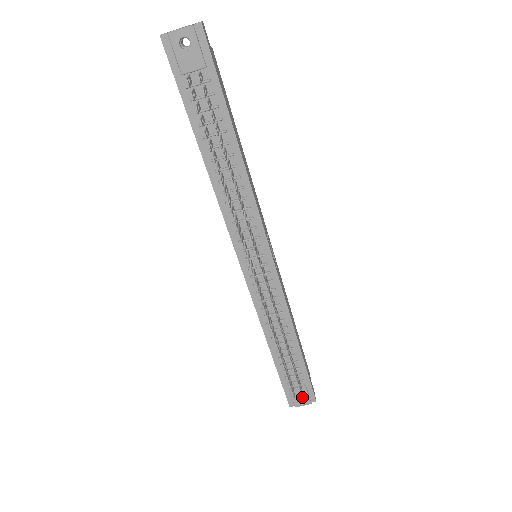
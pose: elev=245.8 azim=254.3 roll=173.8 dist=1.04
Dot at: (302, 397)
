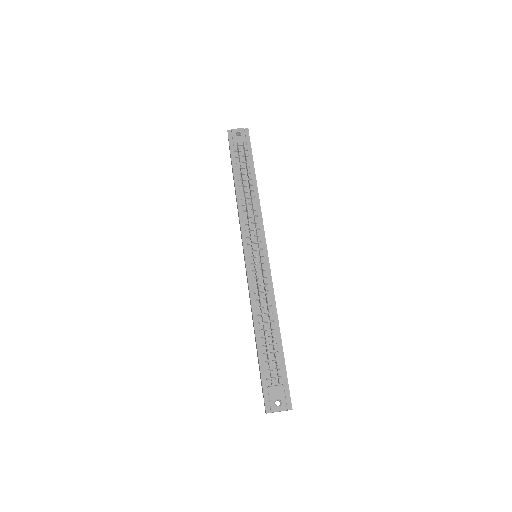
Dot at: (279, 380)
